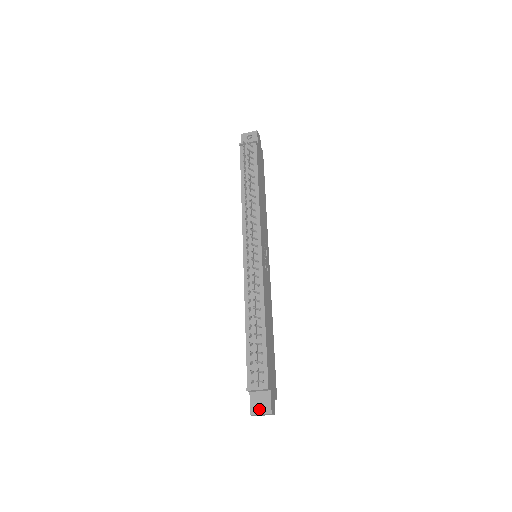
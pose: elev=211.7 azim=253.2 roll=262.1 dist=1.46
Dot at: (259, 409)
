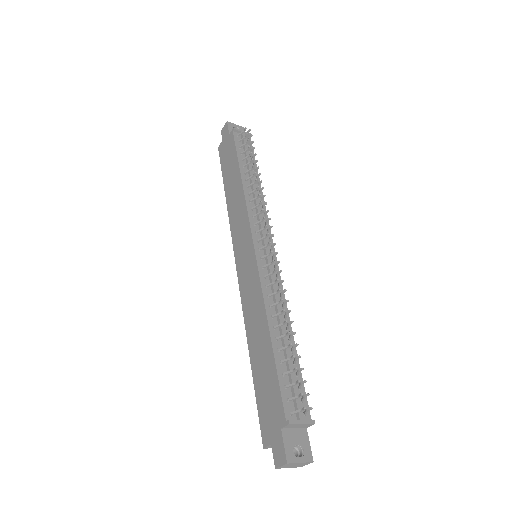
Dot at: (292, 455)
